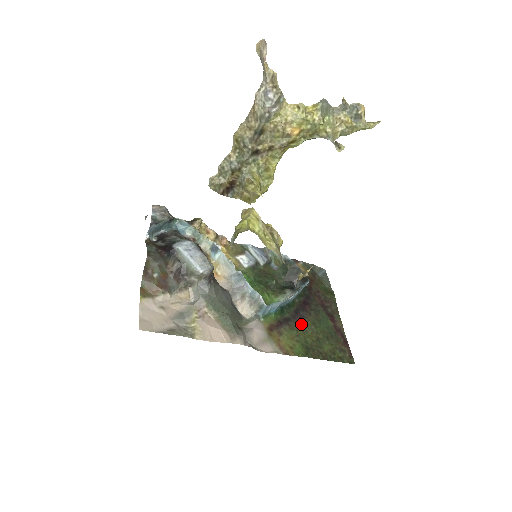
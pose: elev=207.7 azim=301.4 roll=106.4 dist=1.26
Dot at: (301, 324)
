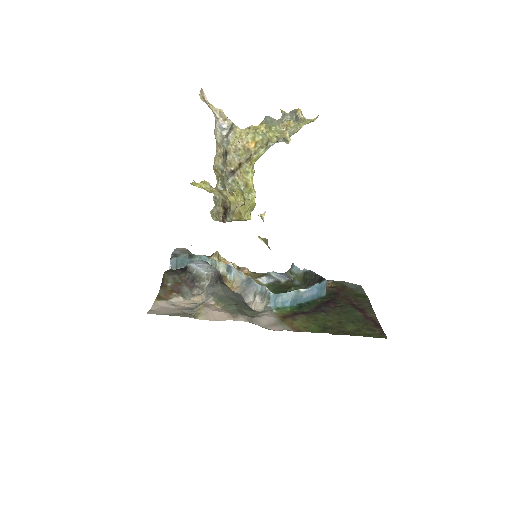
Dot at: (321, 314)
